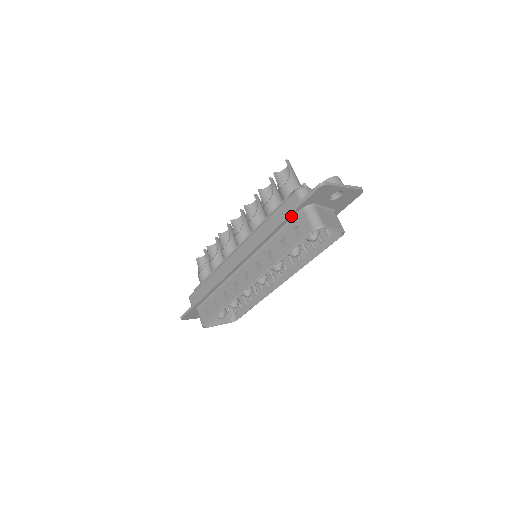
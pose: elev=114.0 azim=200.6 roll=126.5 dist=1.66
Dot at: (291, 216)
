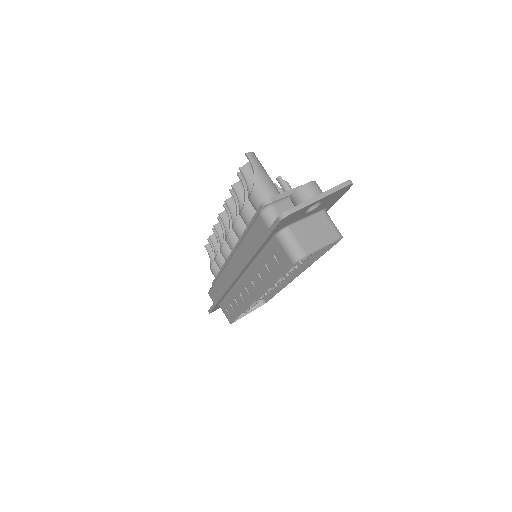
Dot at: (265, 243)
